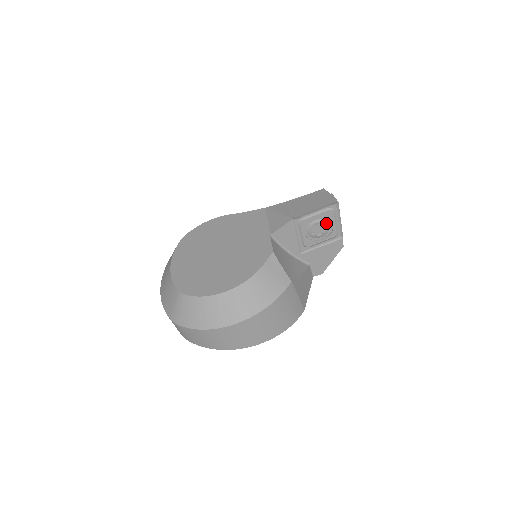
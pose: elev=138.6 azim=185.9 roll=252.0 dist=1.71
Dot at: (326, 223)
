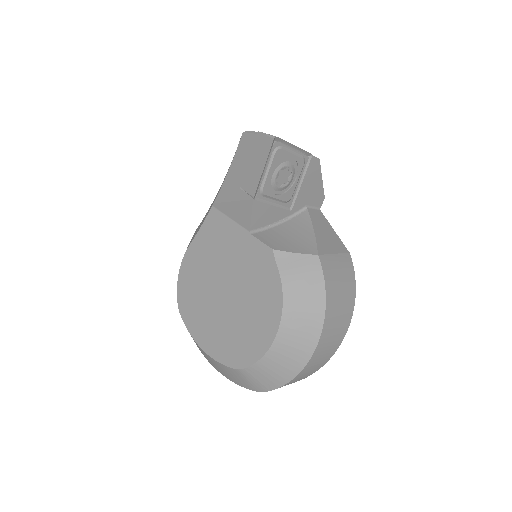
Dot at: (285, 164)
